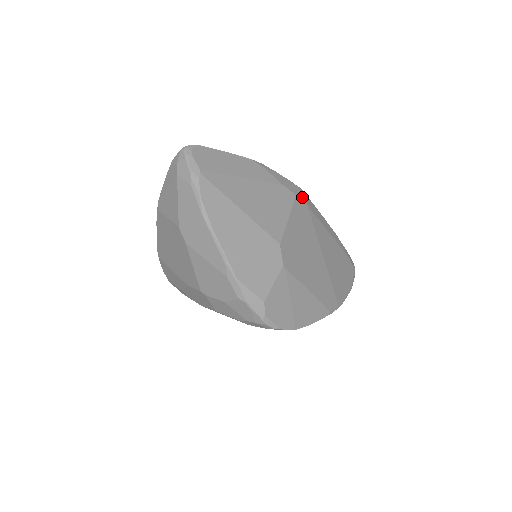
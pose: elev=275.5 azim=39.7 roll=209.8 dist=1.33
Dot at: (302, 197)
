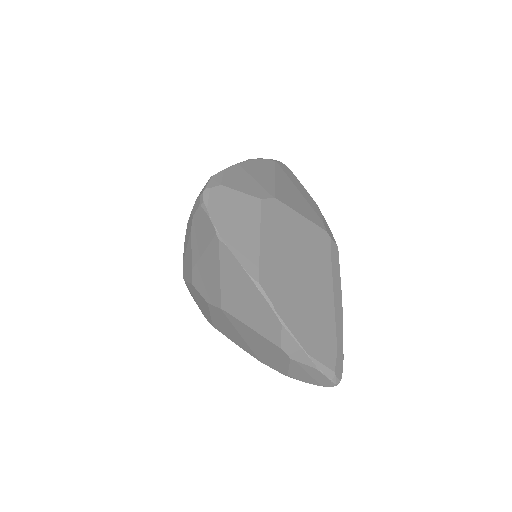
Dot at: (331, 242)
